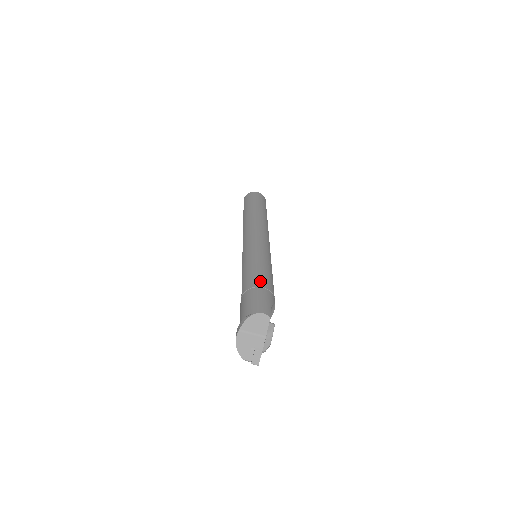
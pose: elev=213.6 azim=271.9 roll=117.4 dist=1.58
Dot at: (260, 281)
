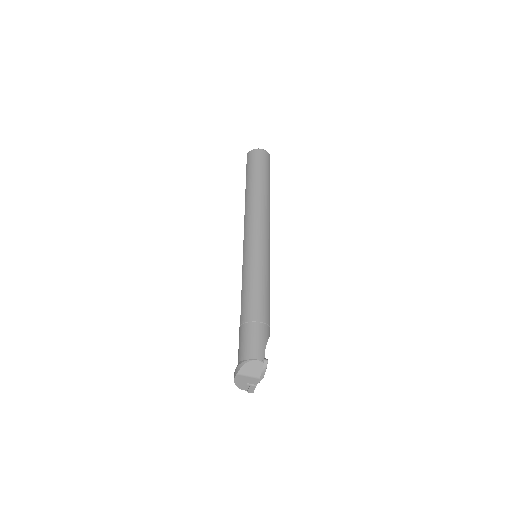
Dot at: (257, 313)
